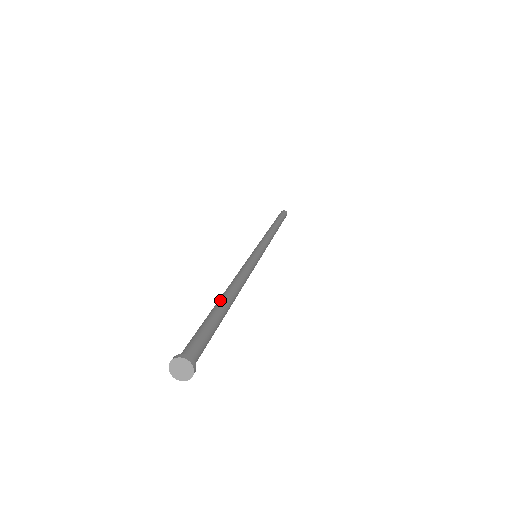
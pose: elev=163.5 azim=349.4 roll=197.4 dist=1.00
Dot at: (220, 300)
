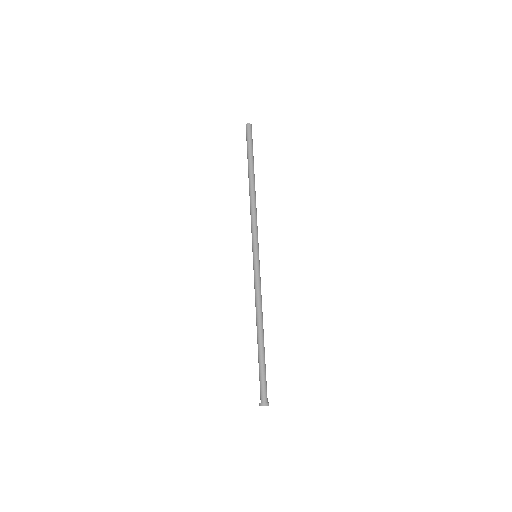
Dot at: (263, 343)
